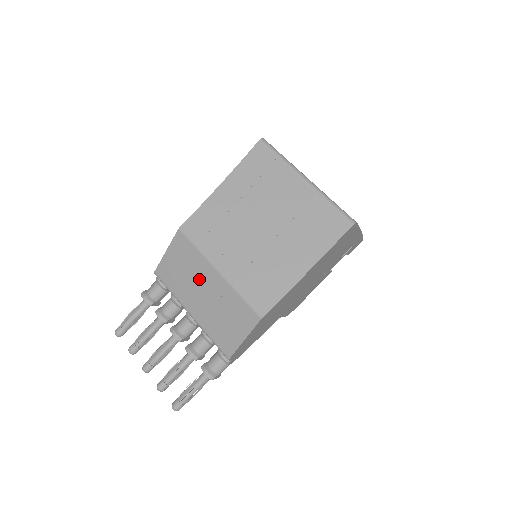
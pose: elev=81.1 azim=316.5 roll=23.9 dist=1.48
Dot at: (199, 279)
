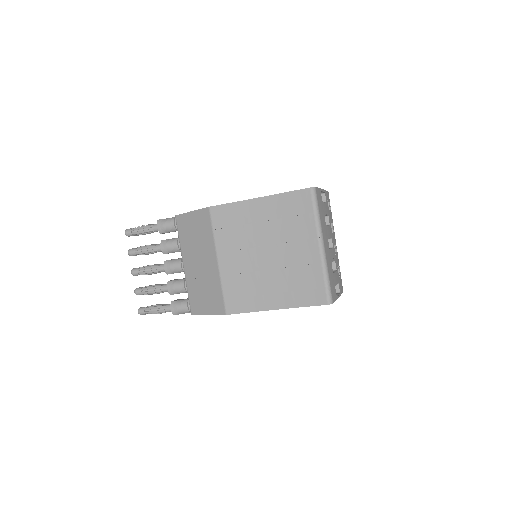
Dot at: (202, 252)
